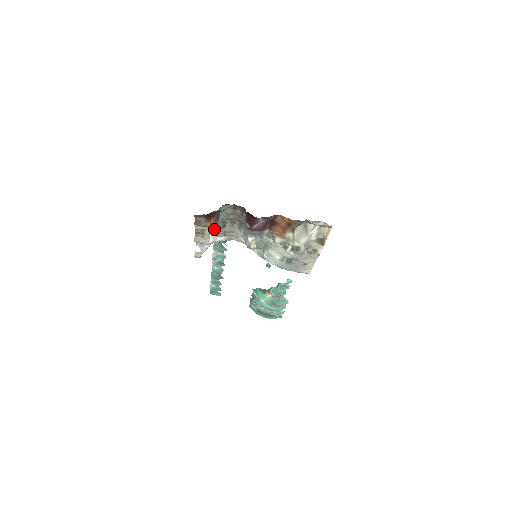
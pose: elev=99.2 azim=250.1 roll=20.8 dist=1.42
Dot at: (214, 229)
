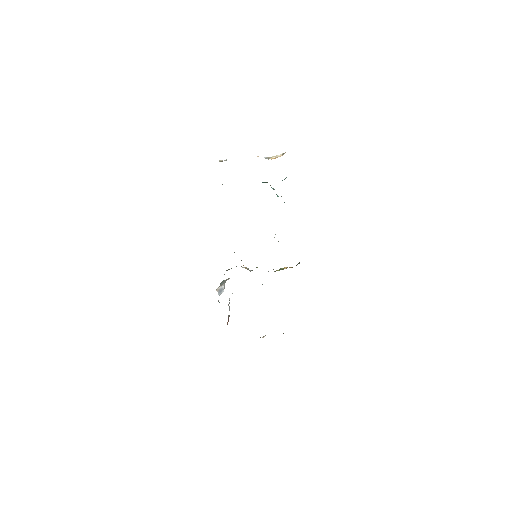
Dot at: occluded
